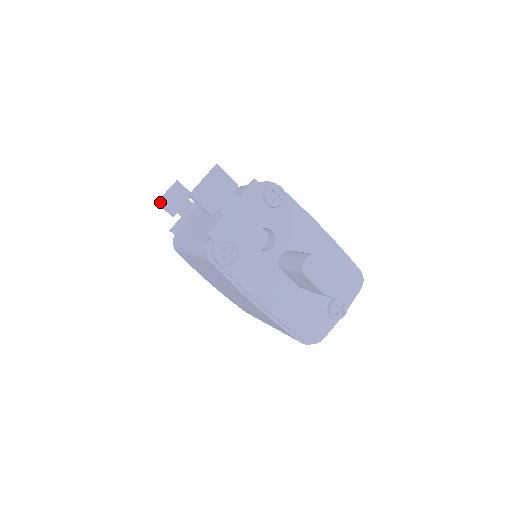
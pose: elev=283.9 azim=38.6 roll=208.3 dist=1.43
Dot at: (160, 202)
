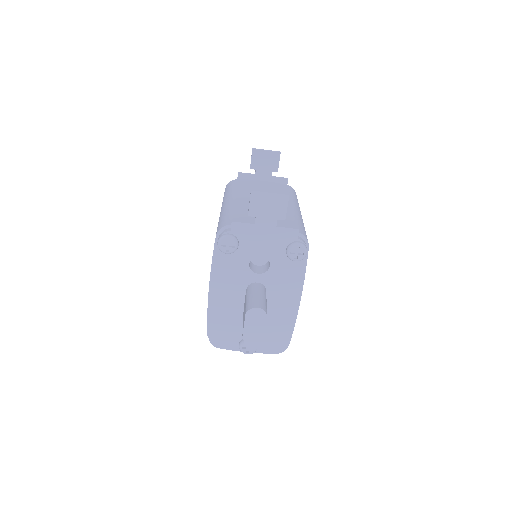
Dot at: (254, 151)
